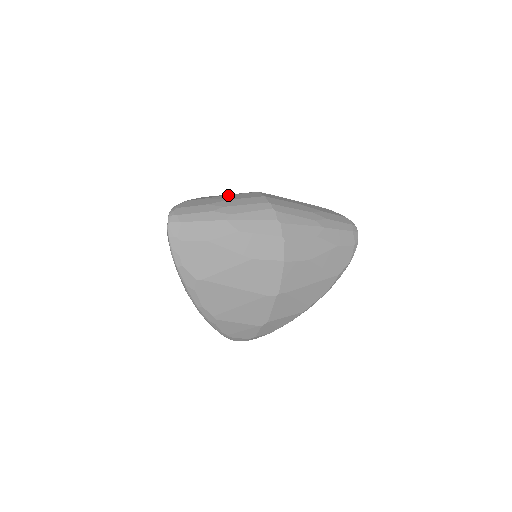
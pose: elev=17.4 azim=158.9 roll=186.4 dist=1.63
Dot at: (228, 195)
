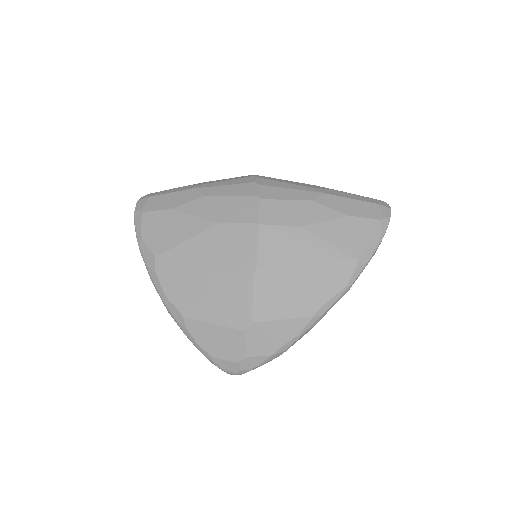
Dot at: occluded
